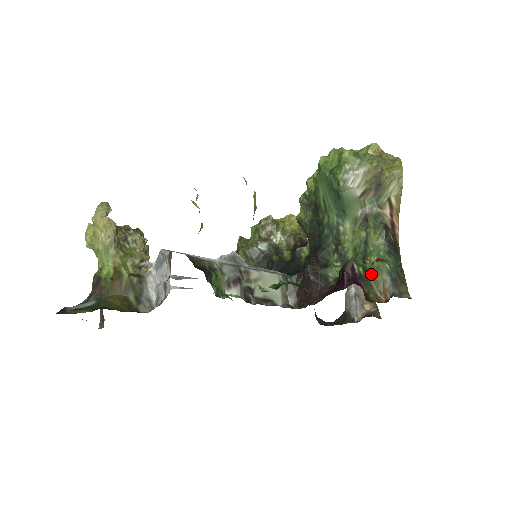
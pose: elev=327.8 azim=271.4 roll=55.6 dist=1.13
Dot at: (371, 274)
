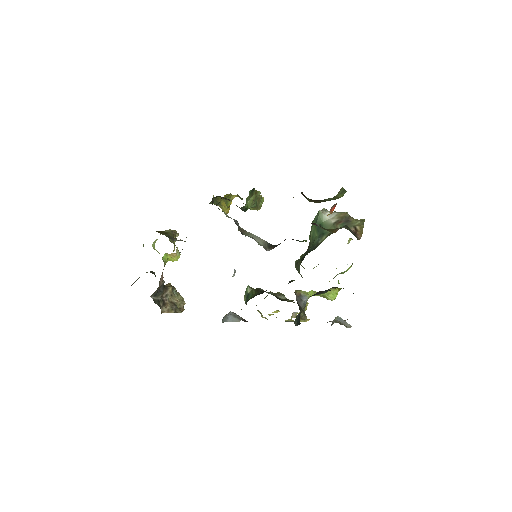
Dot at: (329, 229)
